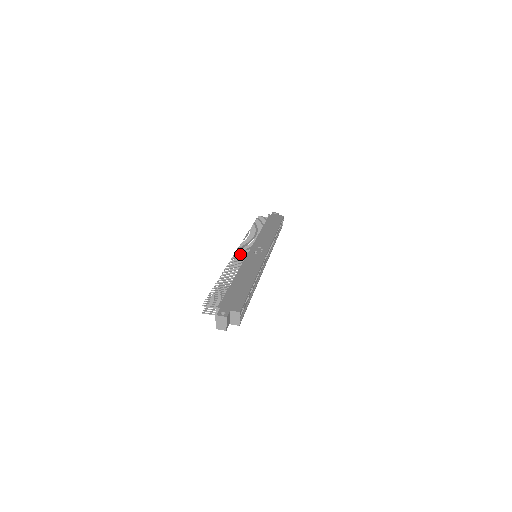
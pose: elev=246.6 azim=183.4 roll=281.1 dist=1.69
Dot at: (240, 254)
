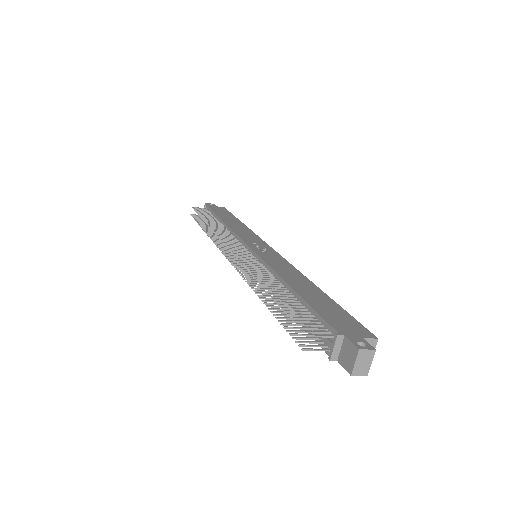
Dot at: (240, 253)
